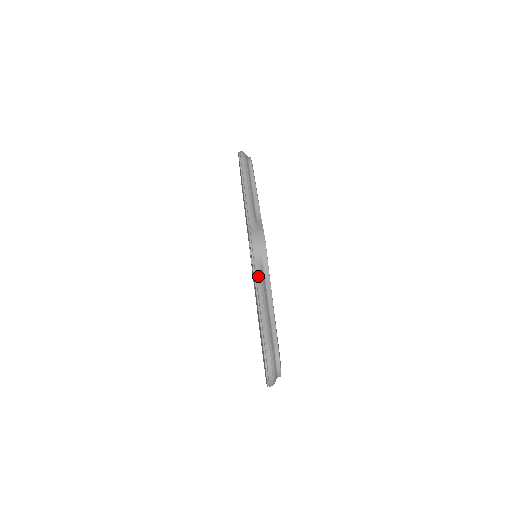
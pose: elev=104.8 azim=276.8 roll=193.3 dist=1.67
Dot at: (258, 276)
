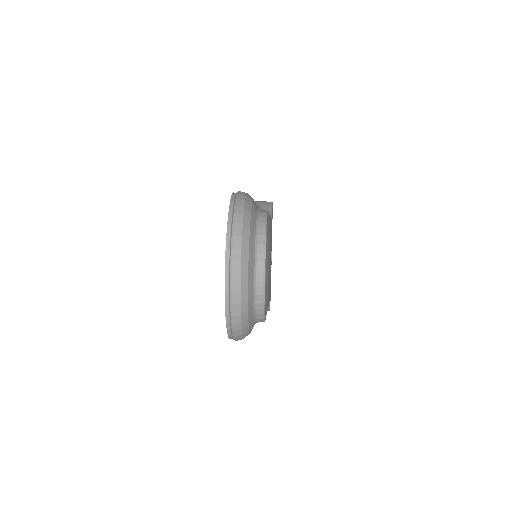
Dot at: occluded
